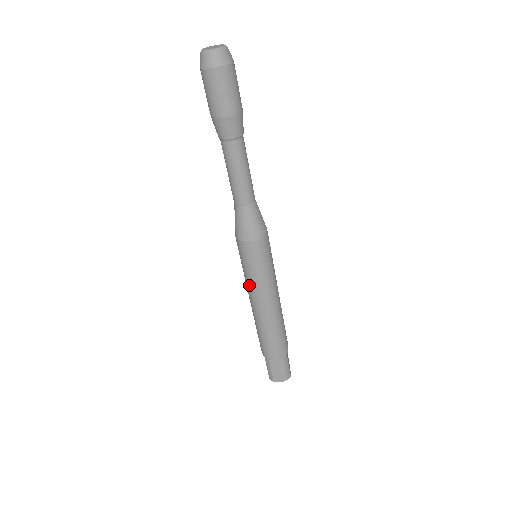
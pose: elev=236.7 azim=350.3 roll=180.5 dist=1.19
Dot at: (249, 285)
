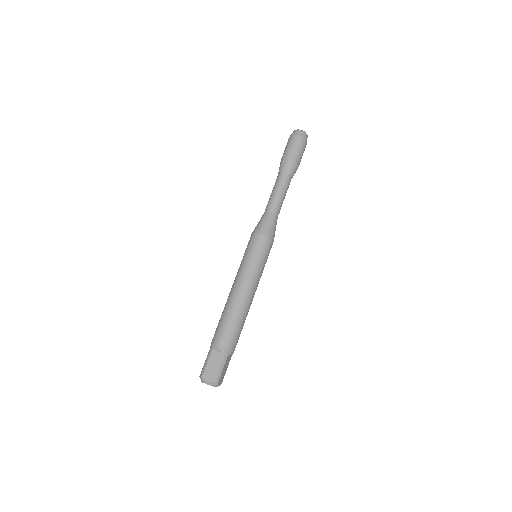
Dot at: (239, 270)
